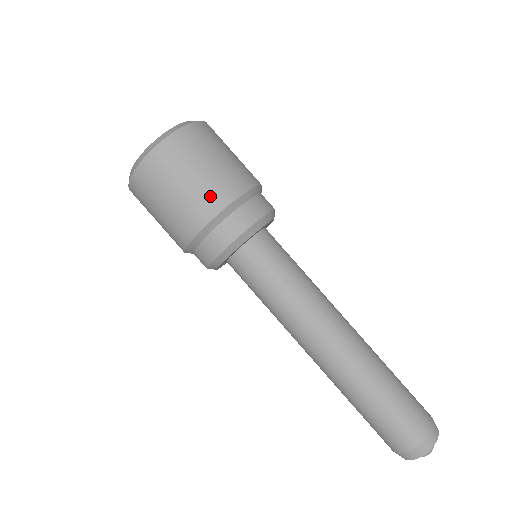
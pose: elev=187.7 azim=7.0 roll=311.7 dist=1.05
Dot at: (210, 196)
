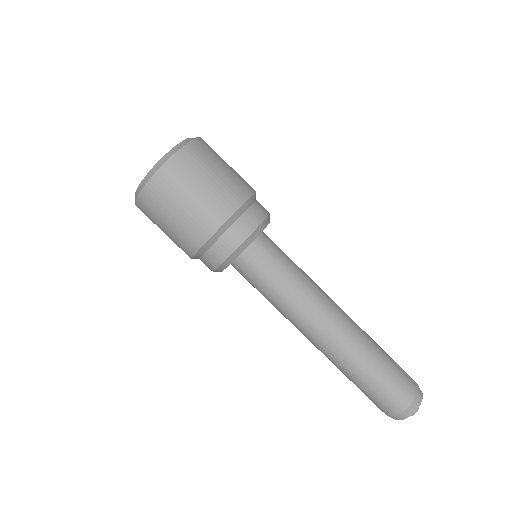
Dot at: (242, 183)
